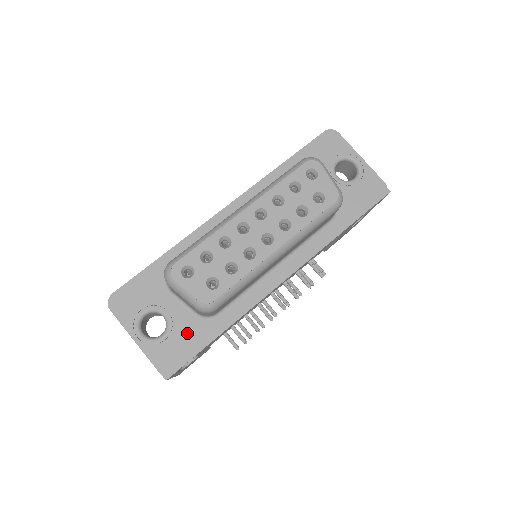
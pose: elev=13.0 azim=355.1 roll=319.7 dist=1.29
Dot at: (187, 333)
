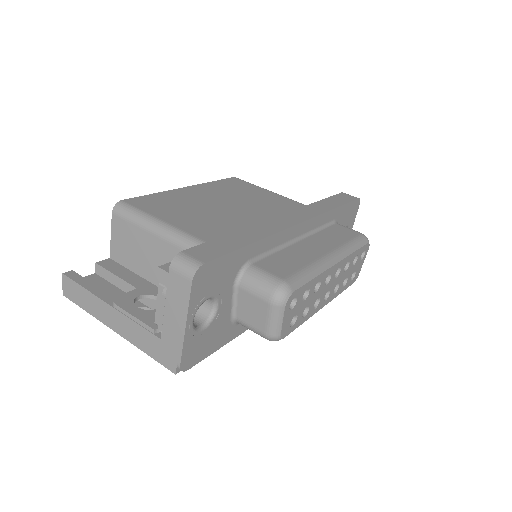
Dot at: (217, 332)
